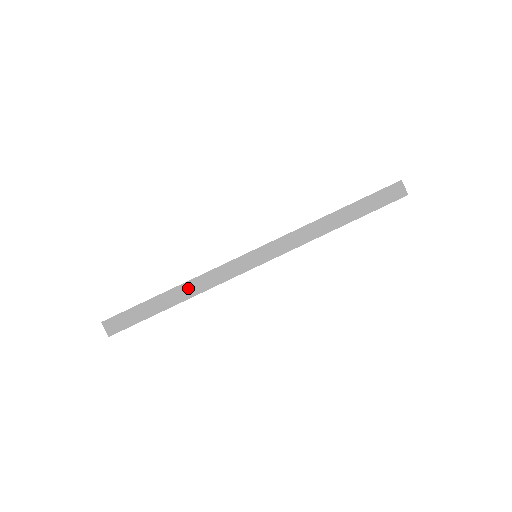
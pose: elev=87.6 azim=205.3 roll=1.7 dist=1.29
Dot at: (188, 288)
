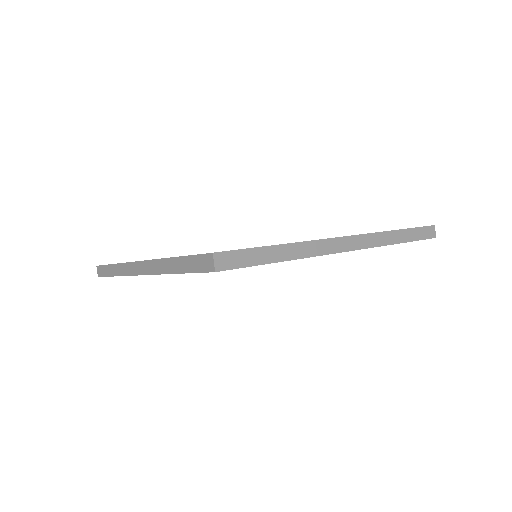
Dot at: (118, 268)
